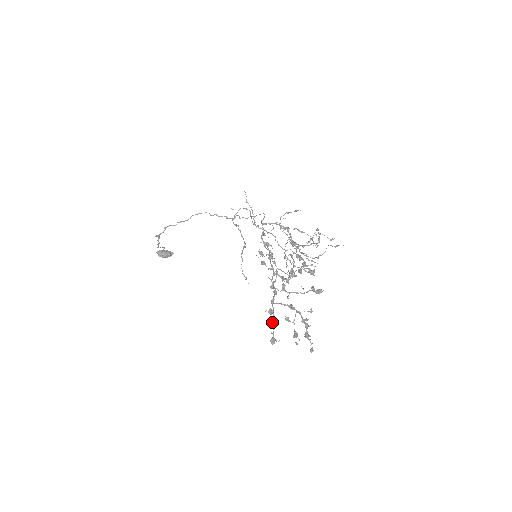
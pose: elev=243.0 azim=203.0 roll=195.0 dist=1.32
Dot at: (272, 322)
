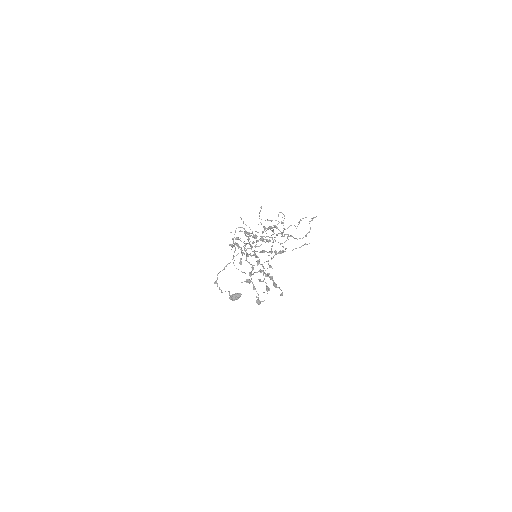
Dot at: (254, 289)
